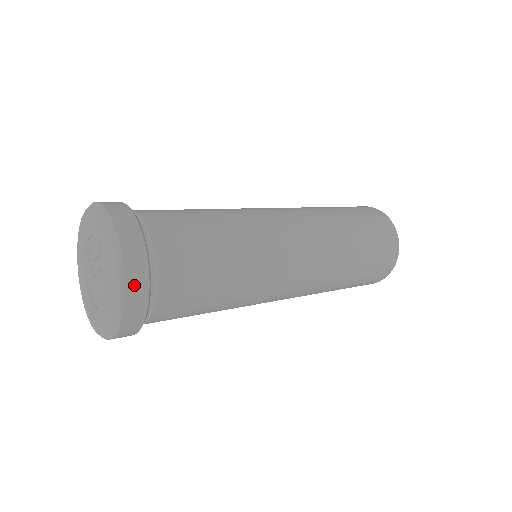
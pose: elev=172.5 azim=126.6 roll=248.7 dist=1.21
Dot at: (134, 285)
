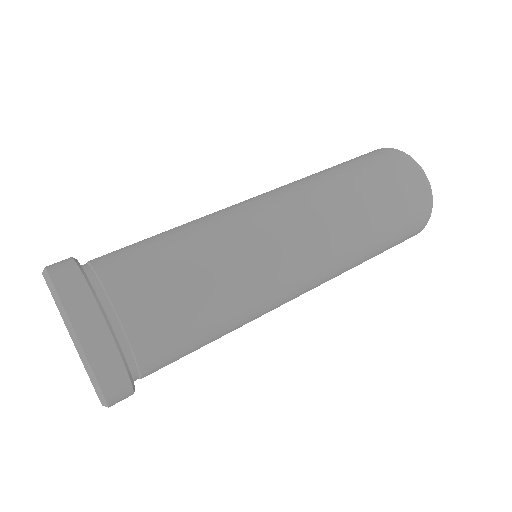
Dot at: (105, 369)
